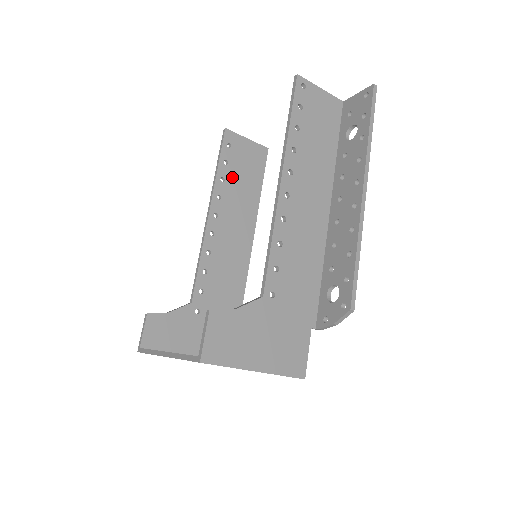
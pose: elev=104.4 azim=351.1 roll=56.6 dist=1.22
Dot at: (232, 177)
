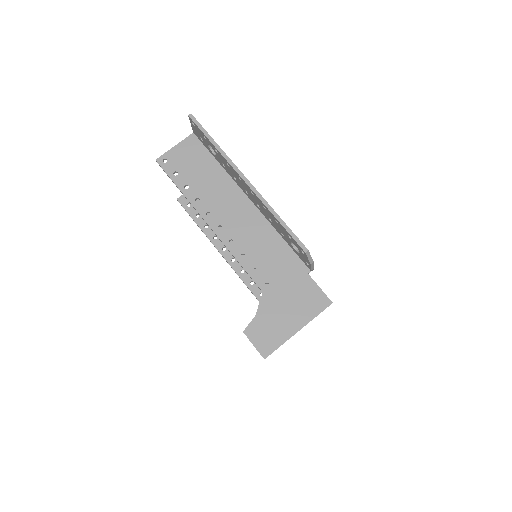
Dot at: occluded
